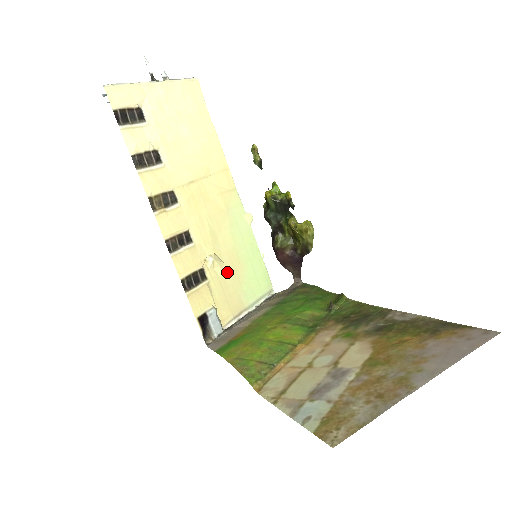
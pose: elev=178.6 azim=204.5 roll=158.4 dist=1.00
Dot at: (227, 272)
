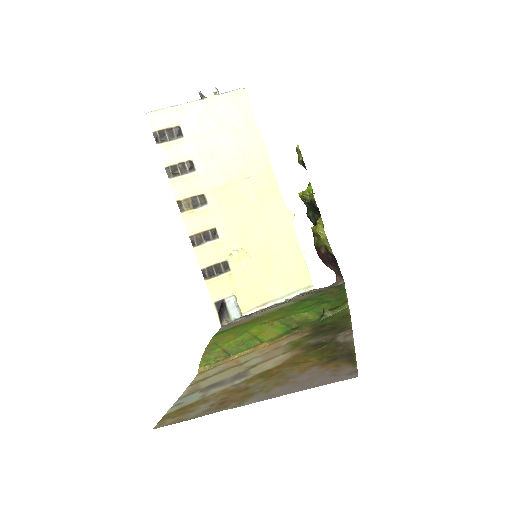
Dot at: (255, 266)
